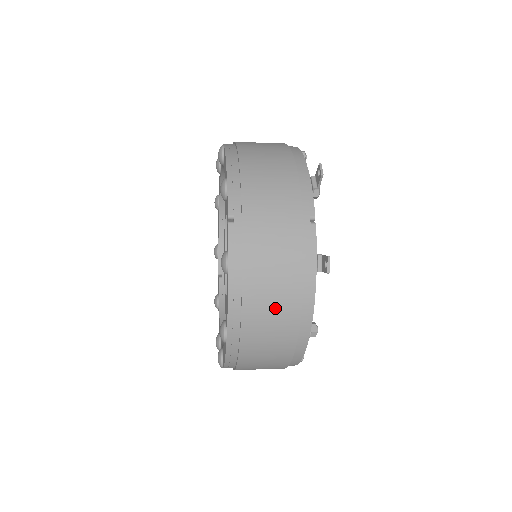
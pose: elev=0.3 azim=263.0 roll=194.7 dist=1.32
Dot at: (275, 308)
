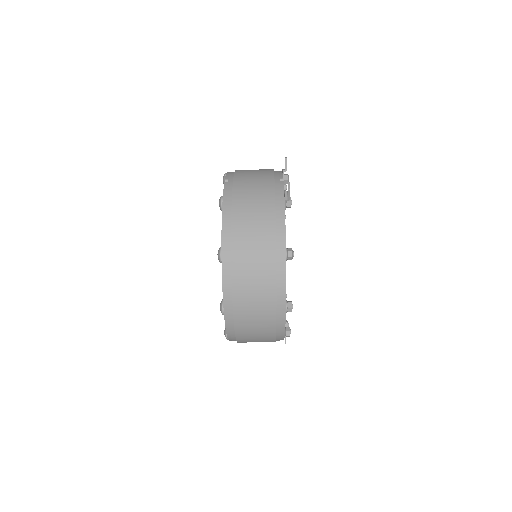
Dot at: (256, 223)
